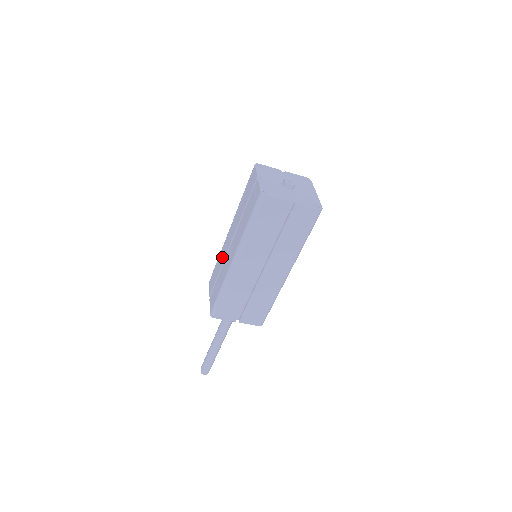
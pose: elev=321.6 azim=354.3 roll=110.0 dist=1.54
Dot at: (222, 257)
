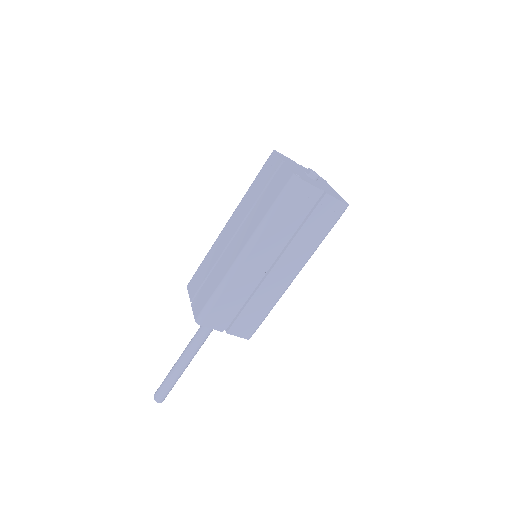
Dot at: (215, 254)
